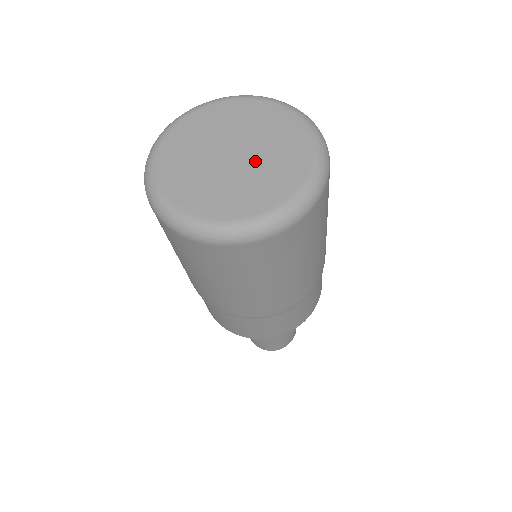
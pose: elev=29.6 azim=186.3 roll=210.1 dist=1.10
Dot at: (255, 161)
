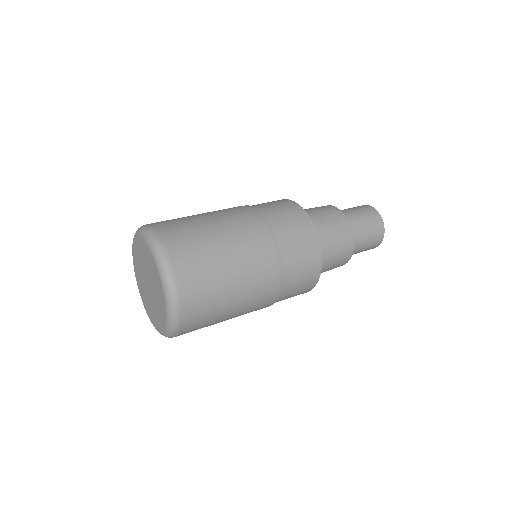
Dot at: (153, 298)
